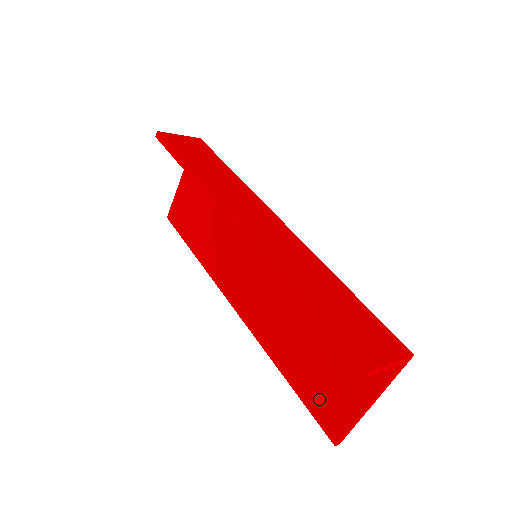
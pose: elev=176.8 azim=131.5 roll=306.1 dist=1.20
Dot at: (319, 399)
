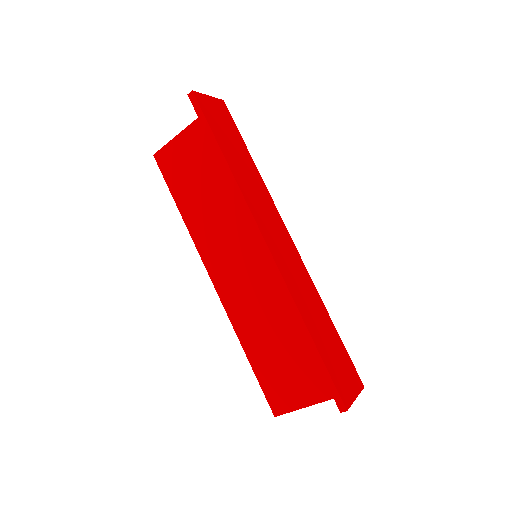
Dot at: (274, 383)
